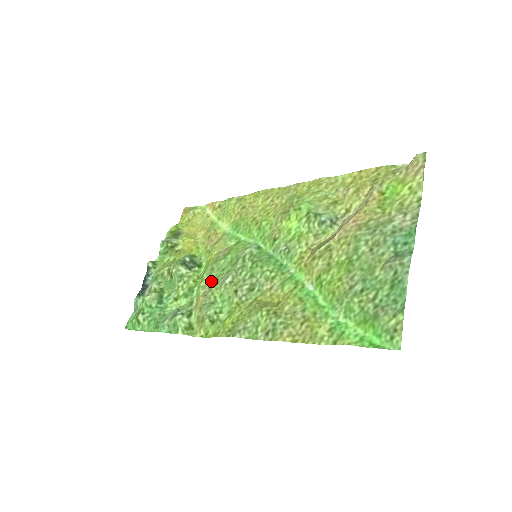
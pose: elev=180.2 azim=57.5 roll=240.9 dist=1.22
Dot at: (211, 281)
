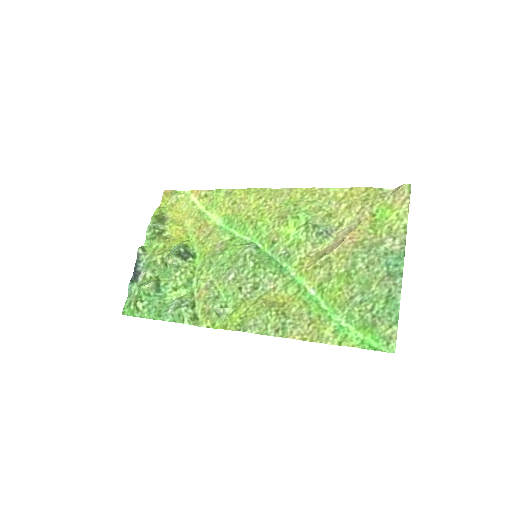
Dot at: (211, 275)
